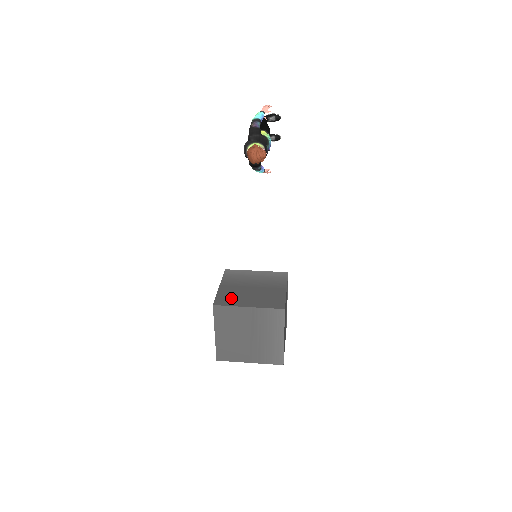
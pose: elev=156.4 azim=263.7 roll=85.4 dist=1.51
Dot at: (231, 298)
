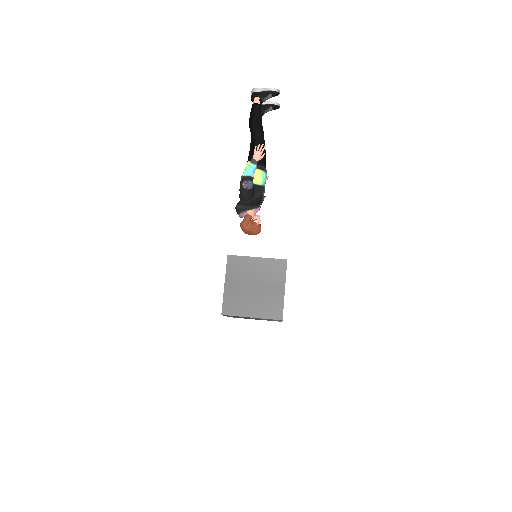
Dot at: (236, 305)
